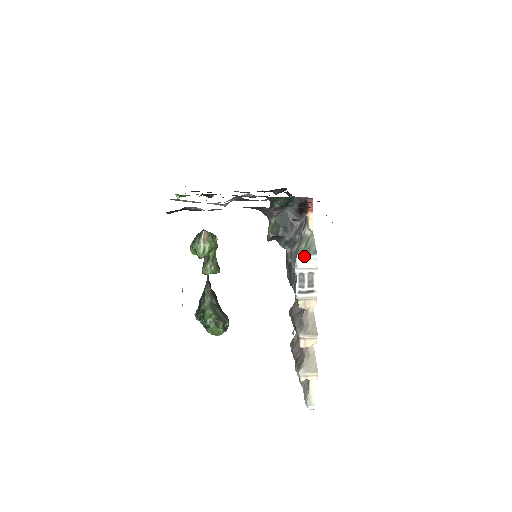
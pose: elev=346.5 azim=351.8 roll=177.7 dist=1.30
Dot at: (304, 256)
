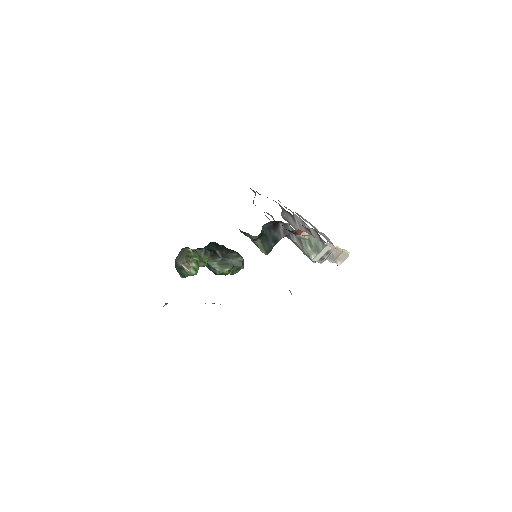
Dot at: (317, 255)
